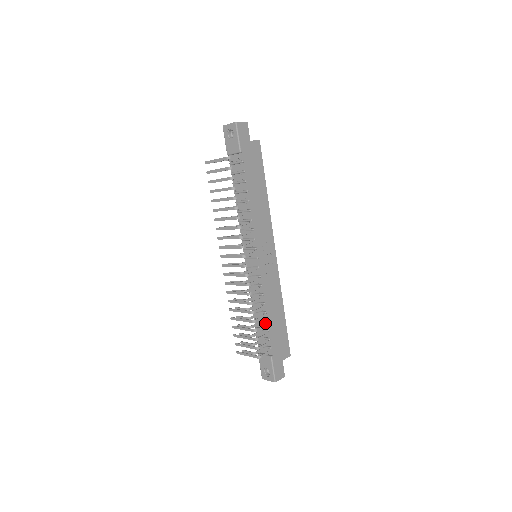
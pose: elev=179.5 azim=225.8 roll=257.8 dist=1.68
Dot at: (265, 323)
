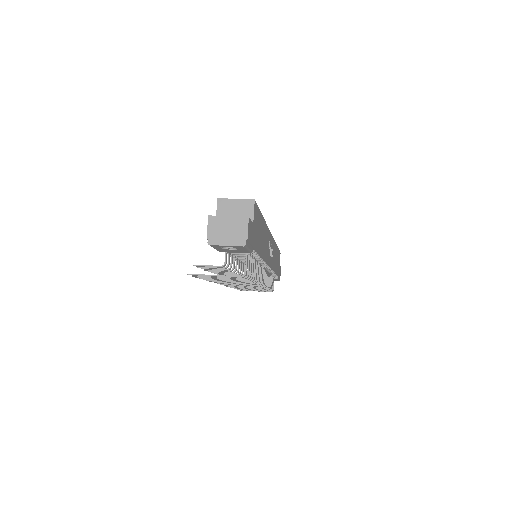
Dot at: (272, 274)
